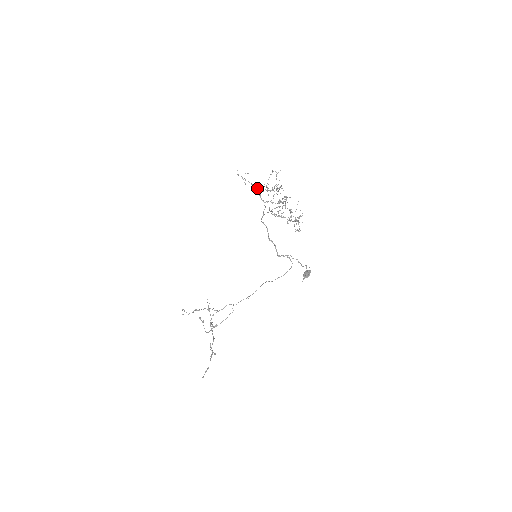
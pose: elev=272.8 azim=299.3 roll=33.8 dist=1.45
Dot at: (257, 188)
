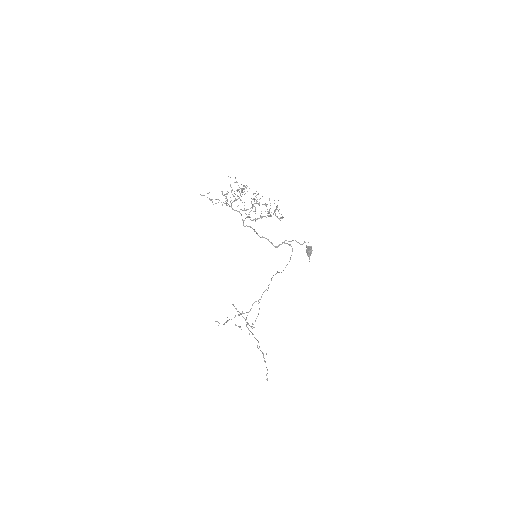
Dot at: occluded
